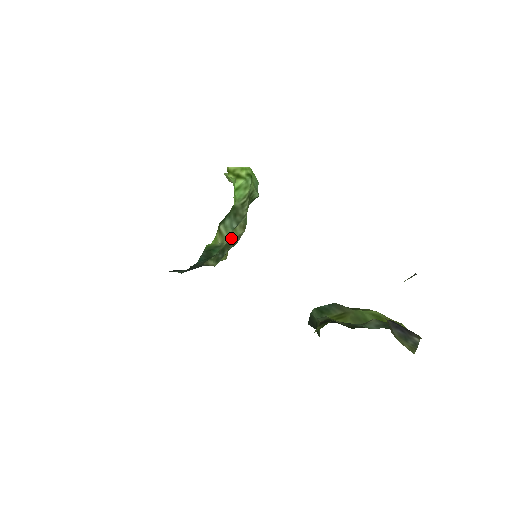
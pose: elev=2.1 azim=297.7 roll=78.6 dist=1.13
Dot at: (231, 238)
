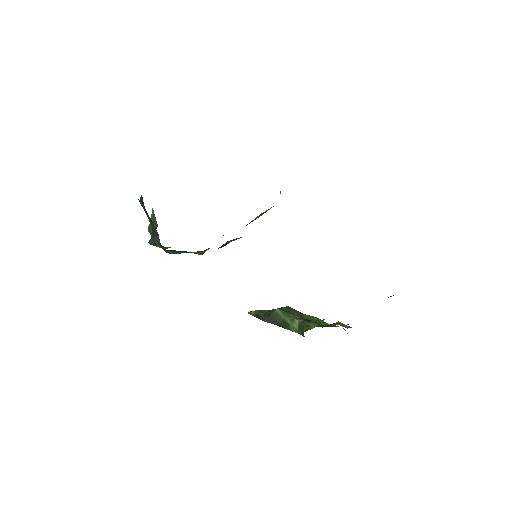
Dot at: occluded
